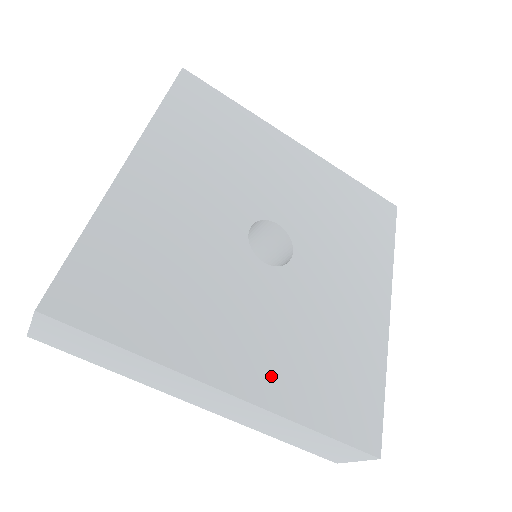
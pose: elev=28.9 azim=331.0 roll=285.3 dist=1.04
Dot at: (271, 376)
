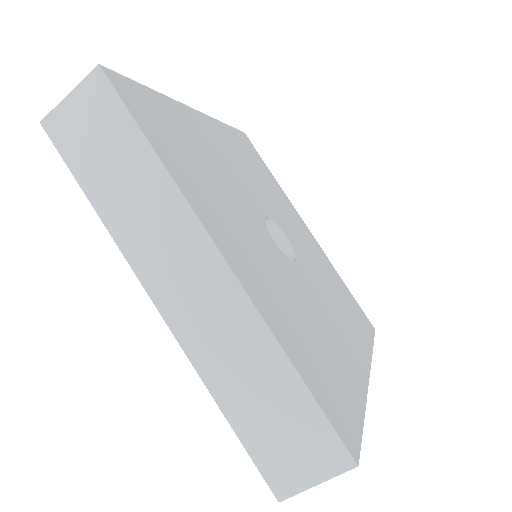
Dot at: (263, 291)
